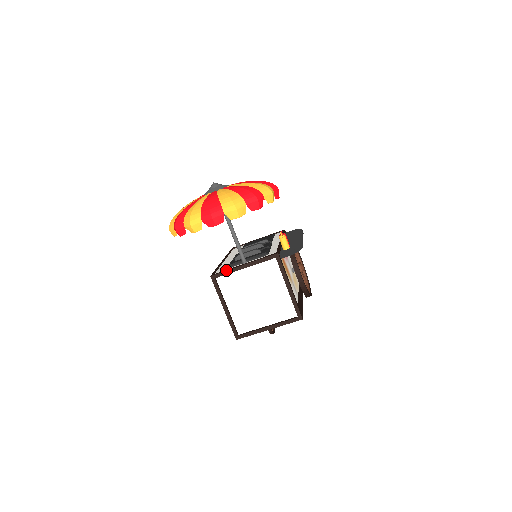
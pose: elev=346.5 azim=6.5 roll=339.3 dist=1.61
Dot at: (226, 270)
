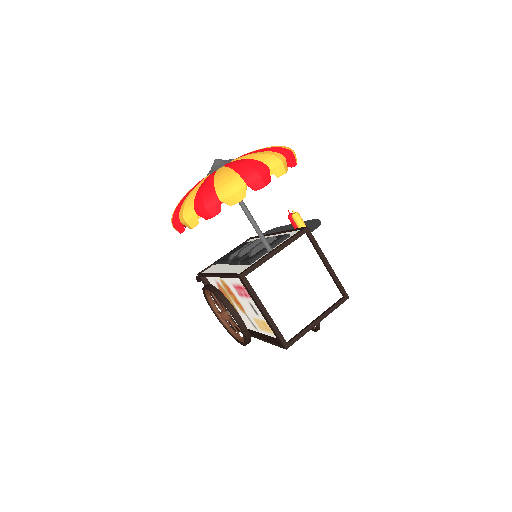
Dot at: (256, 262)
